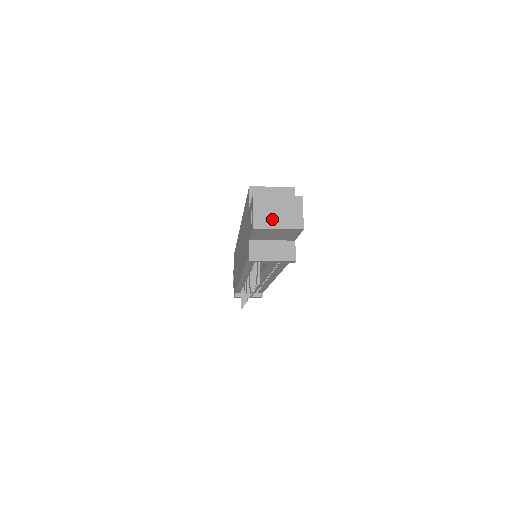
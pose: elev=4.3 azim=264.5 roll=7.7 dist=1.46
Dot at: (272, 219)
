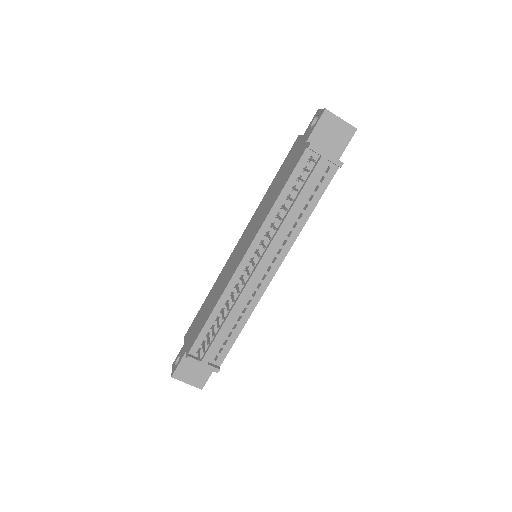
Dot at: occluded
